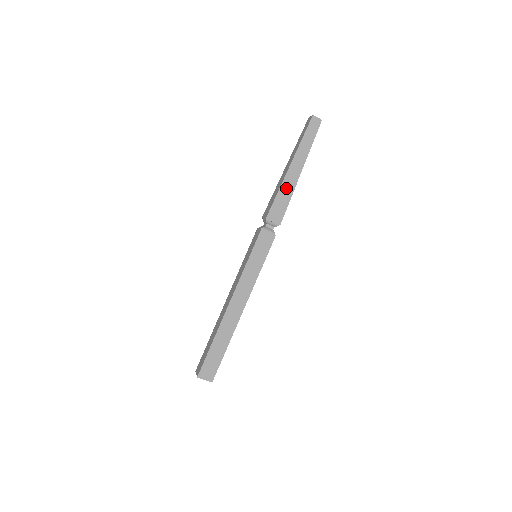
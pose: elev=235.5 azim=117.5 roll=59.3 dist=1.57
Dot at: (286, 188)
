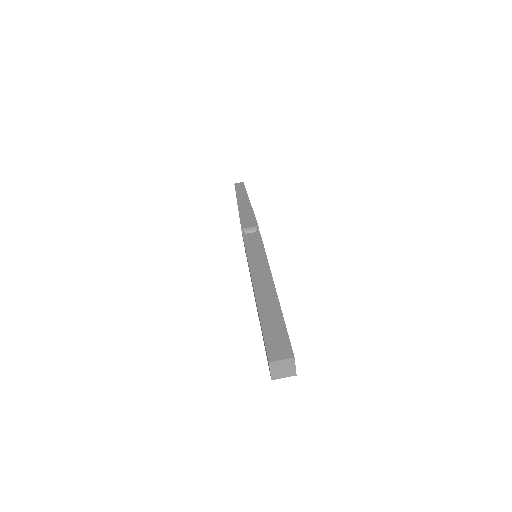
Dot at: (244, 211)
